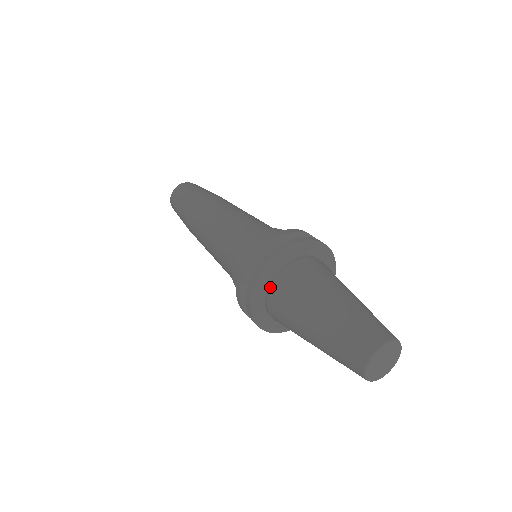
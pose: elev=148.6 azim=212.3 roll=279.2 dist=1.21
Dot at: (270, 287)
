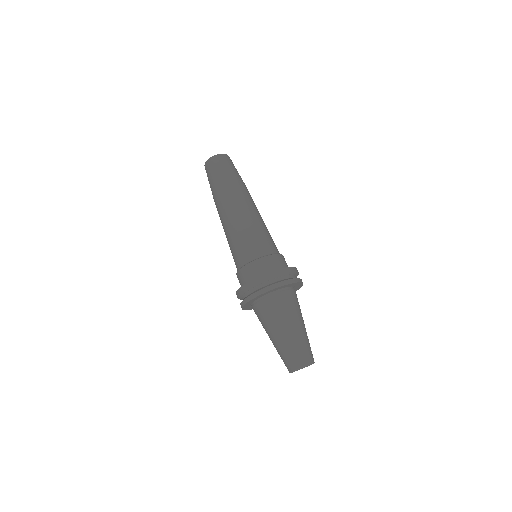
Dot at: occluded
